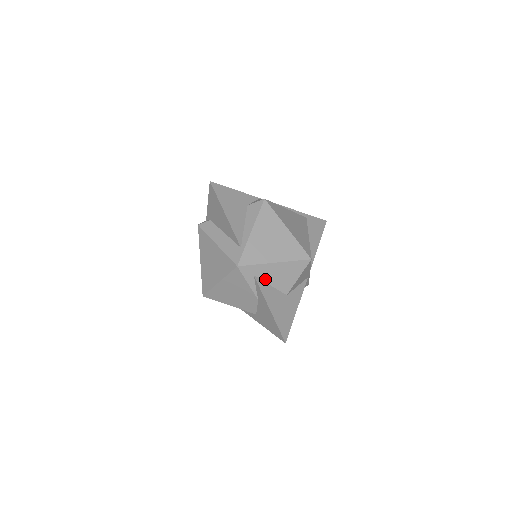
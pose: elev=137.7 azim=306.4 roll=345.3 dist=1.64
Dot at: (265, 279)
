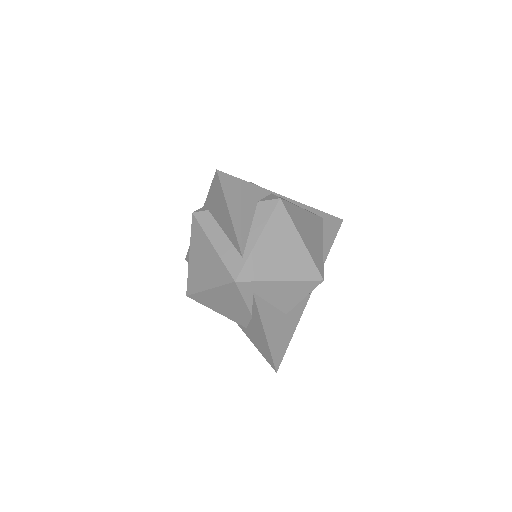
Dot at: (265, 297)
